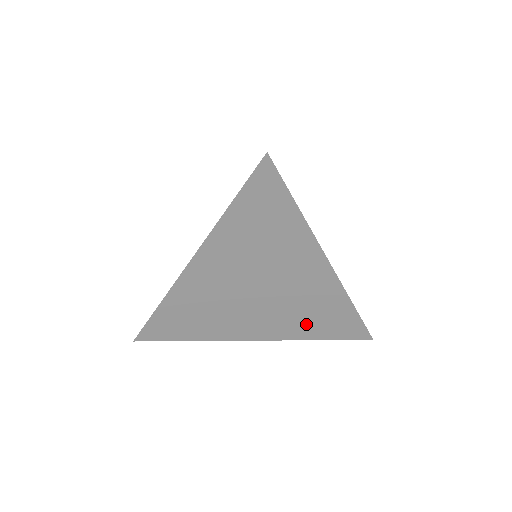
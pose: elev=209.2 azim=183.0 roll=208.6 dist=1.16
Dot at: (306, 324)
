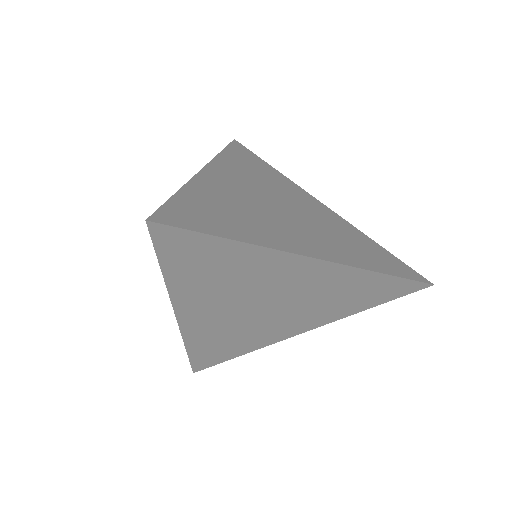
Dot at: (342, 305)
